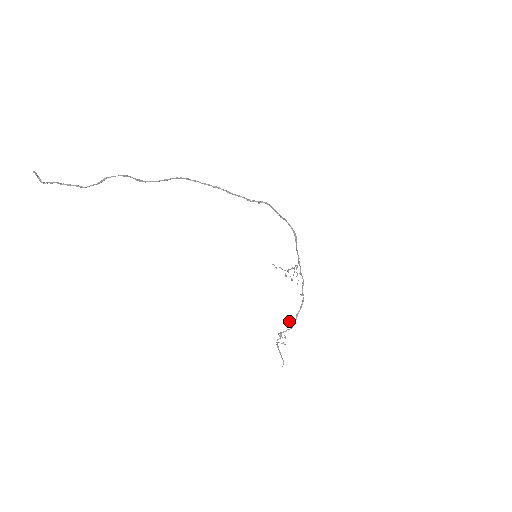
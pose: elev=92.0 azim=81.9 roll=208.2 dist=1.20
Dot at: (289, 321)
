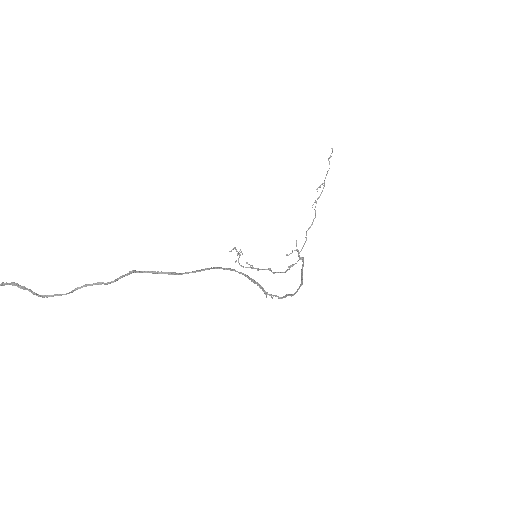
Dot at: (250, 265)
